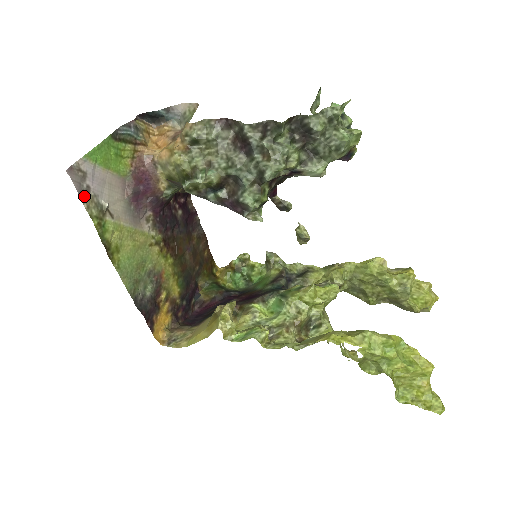
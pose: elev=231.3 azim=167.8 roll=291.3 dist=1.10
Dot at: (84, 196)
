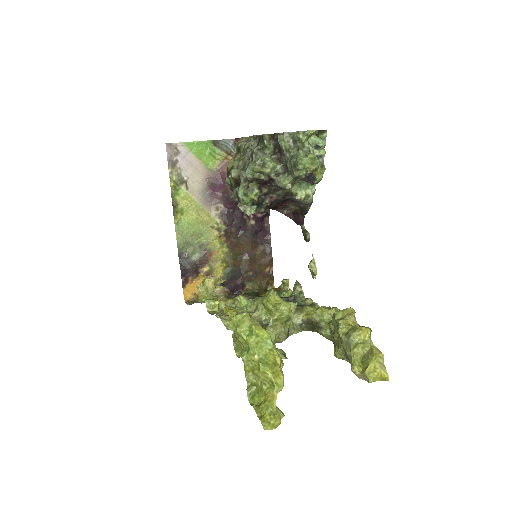
Dot at: (171, 164)
